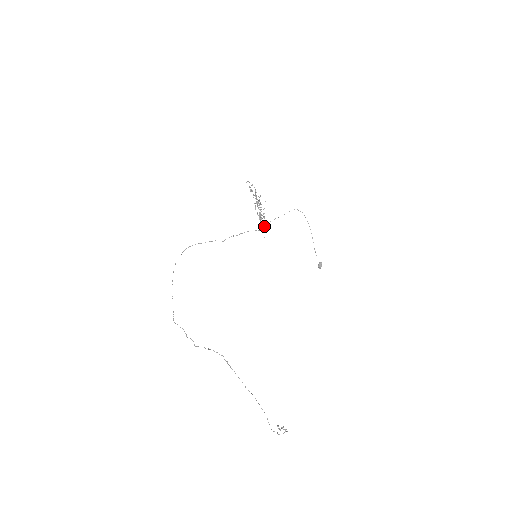
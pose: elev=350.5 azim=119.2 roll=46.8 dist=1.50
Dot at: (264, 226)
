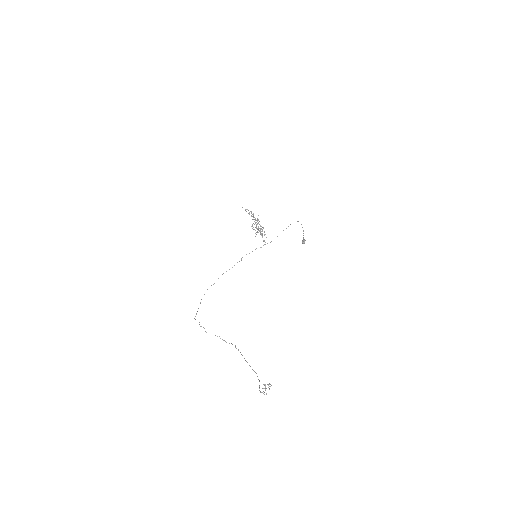
Dot at: occluded
